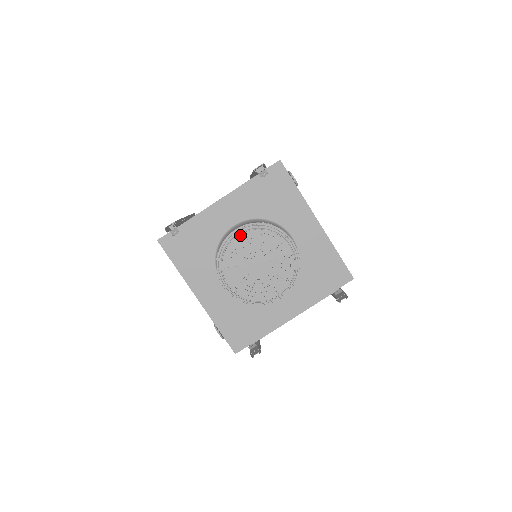
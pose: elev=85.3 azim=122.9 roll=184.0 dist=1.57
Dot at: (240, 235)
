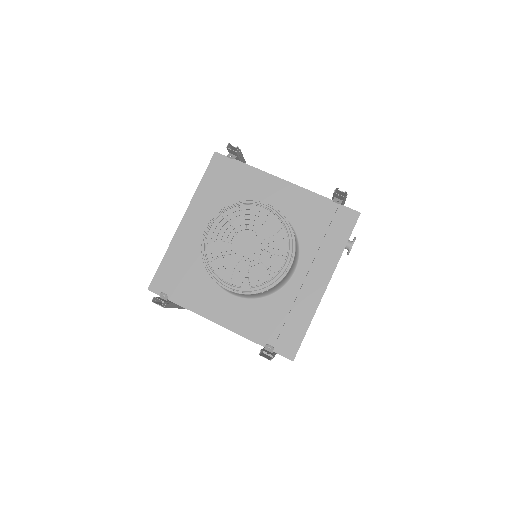
Dot at: (265, 212)
